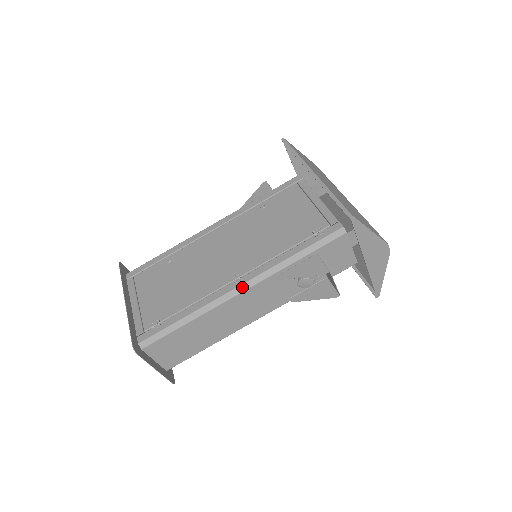
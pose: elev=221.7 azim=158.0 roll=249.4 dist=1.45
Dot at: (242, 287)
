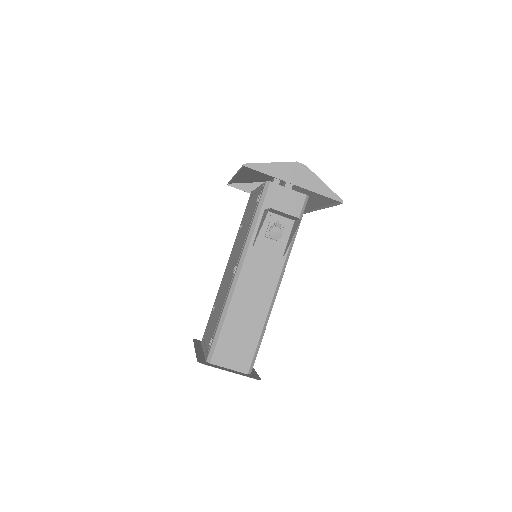
Dot at: (238, 270)
